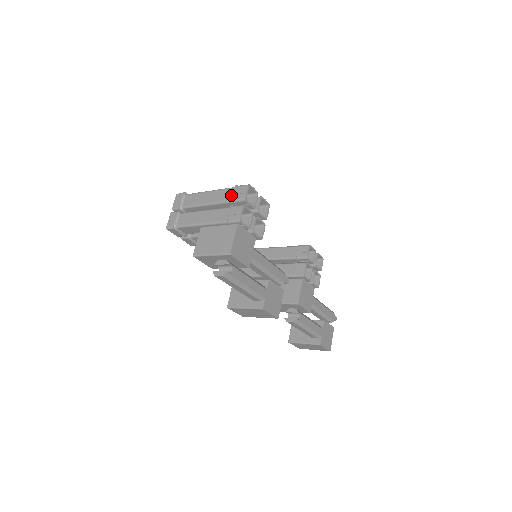
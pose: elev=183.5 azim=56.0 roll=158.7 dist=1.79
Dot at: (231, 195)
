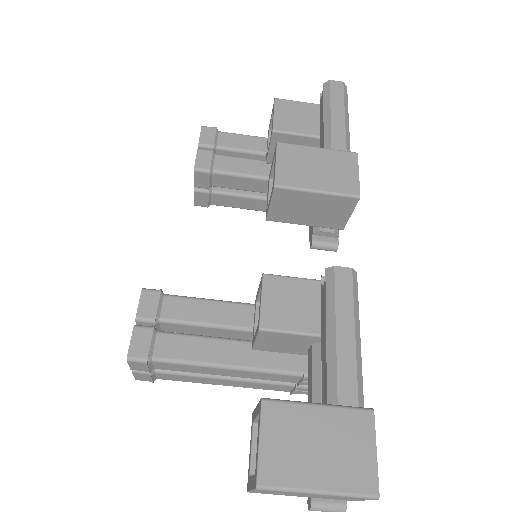
Dot at: occluded
